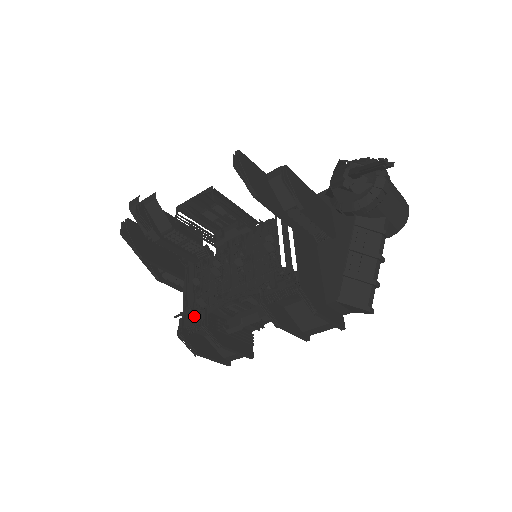
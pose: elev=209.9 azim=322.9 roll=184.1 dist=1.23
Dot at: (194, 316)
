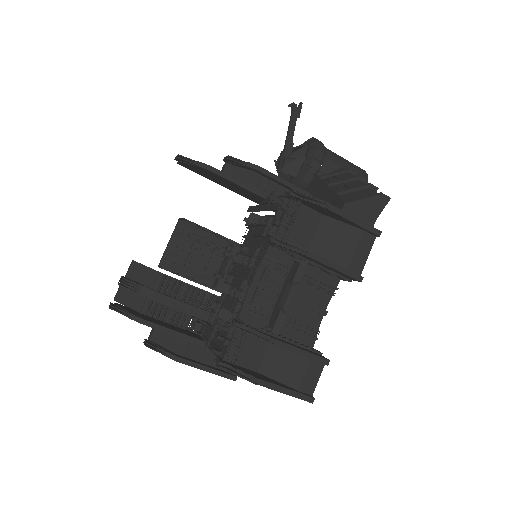
Dot at: (225, 333)
